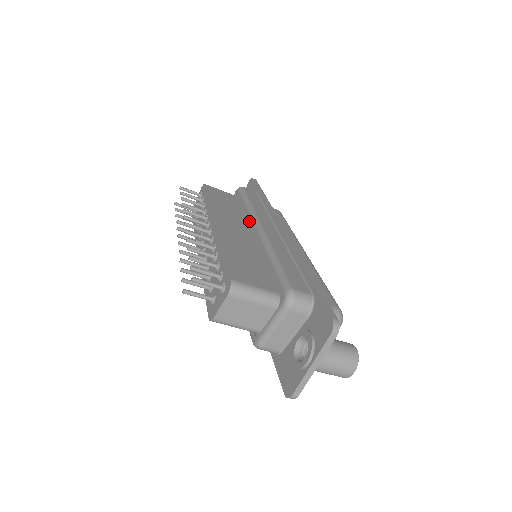
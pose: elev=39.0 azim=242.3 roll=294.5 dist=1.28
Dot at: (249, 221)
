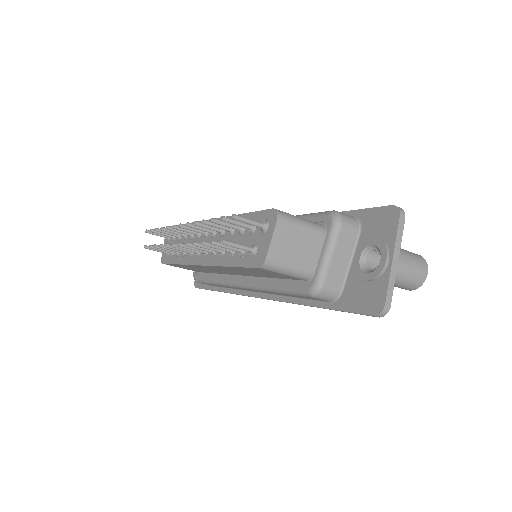
Dot at: occluded
